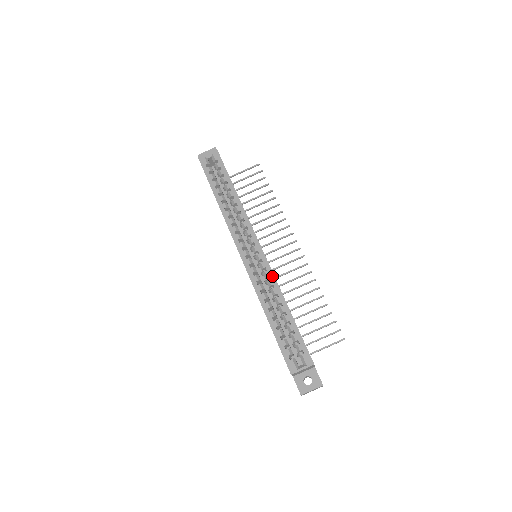
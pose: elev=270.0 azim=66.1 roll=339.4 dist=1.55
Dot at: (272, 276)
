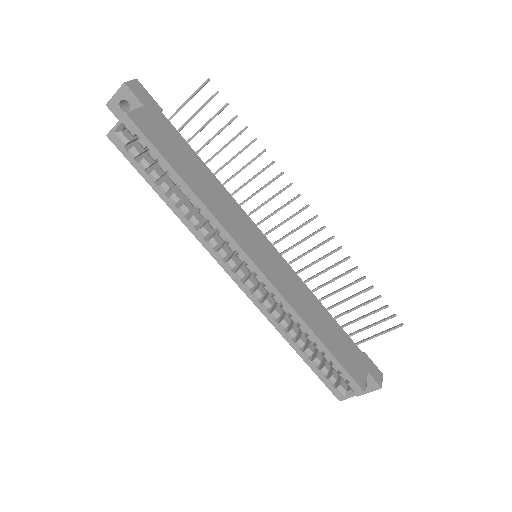
Dot at: (284, 302)
